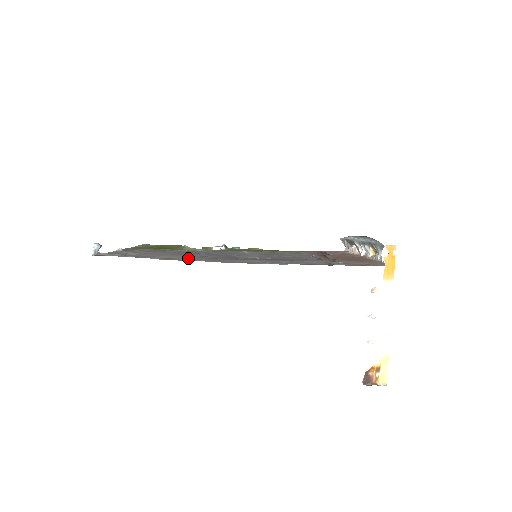
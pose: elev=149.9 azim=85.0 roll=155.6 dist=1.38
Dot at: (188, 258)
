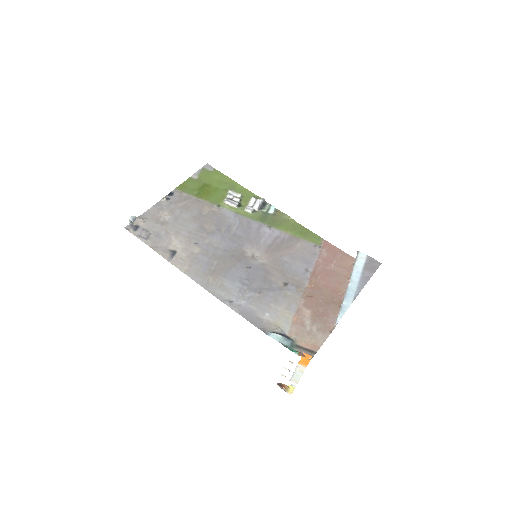
Dot at: (190, 255)
